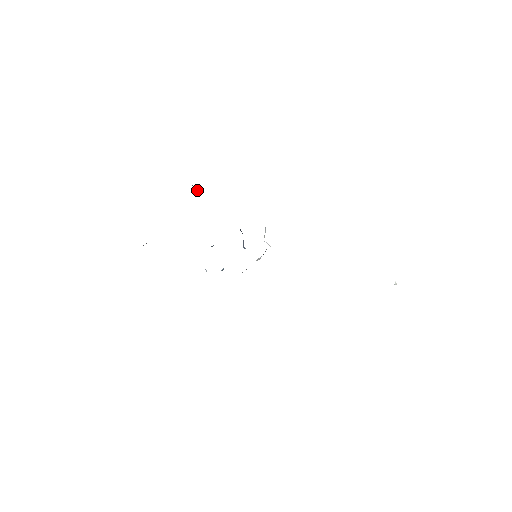
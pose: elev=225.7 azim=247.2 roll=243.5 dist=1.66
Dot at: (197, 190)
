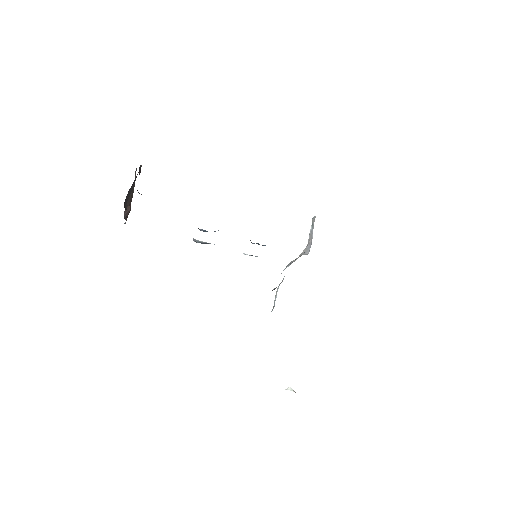
Dot at: occluded
